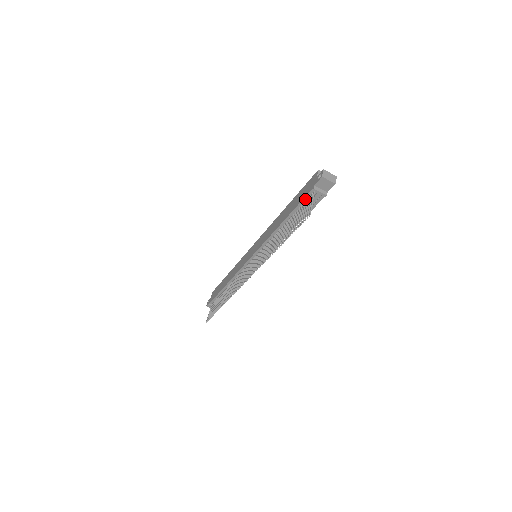
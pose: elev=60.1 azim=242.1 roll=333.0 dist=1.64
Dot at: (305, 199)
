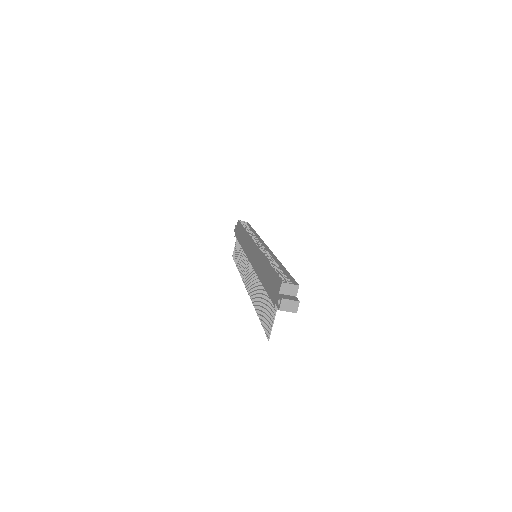
Dot at: occluded
